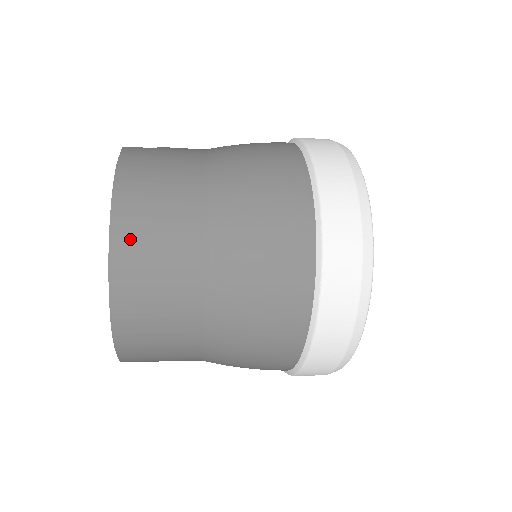
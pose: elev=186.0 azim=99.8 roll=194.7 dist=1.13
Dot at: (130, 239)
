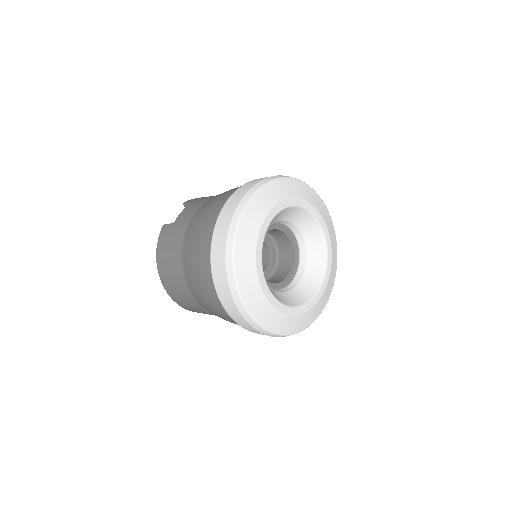
Dot at: (168, 288)
